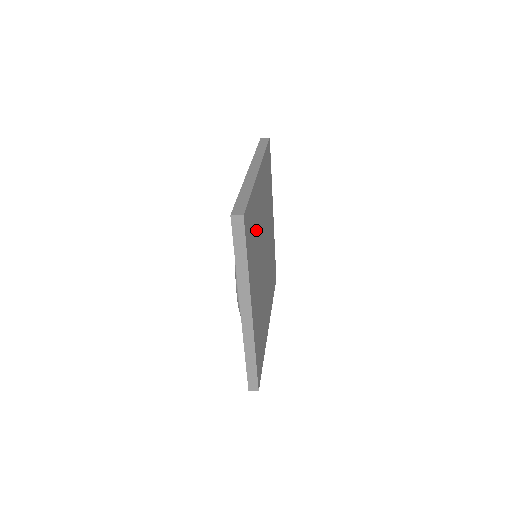
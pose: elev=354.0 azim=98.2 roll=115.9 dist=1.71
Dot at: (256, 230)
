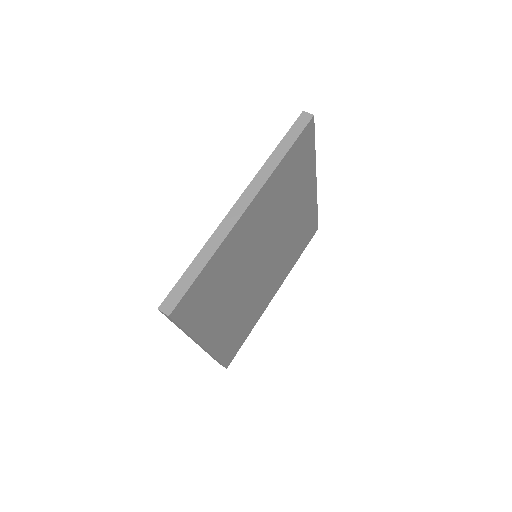
Dot at: (227, 274)
